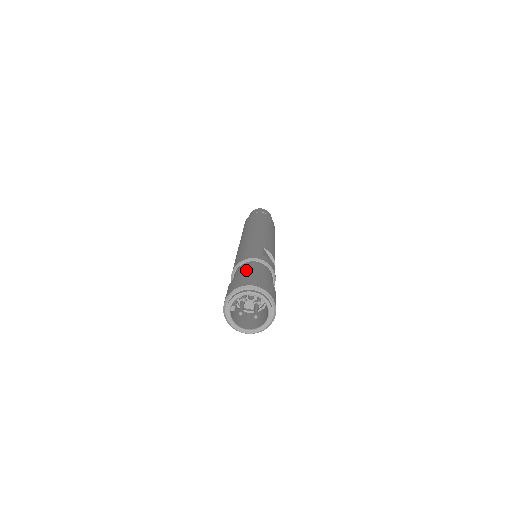
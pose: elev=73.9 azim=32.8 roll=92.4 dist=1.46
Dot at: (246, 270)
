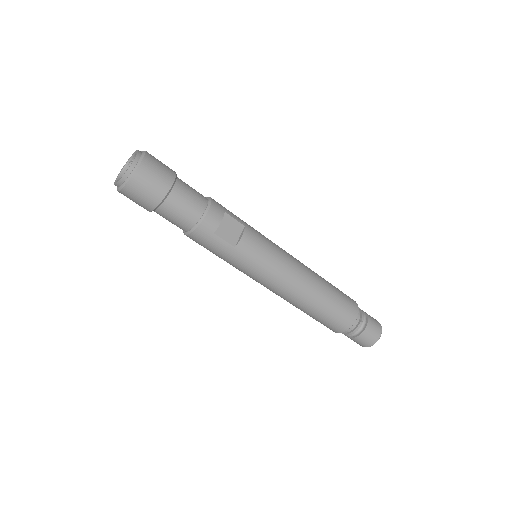
Dot at: occluded
